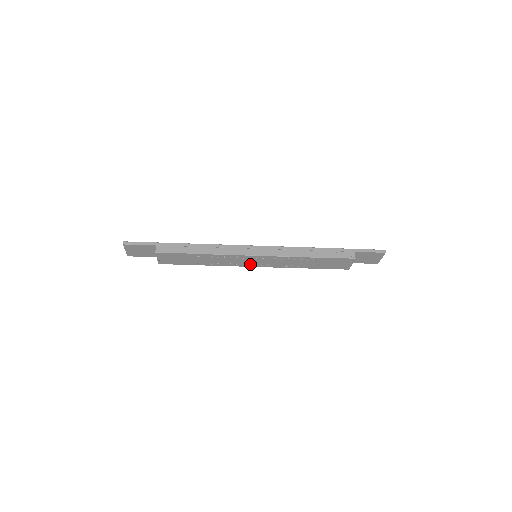
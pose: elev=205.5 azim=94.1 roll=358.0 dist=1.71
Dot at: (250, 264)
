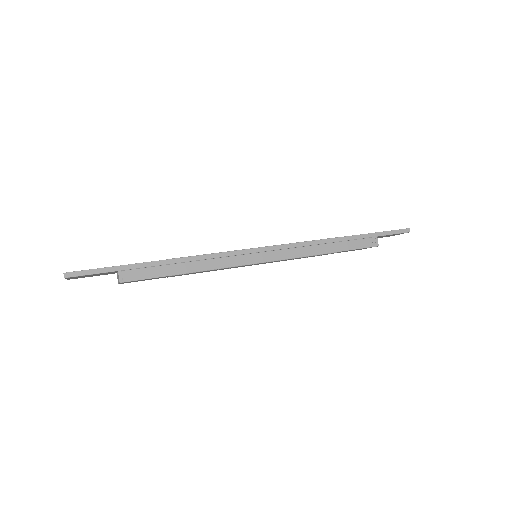
Dot at: occluded
